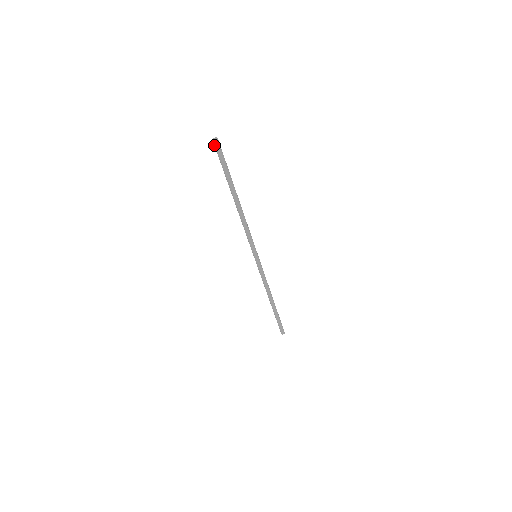
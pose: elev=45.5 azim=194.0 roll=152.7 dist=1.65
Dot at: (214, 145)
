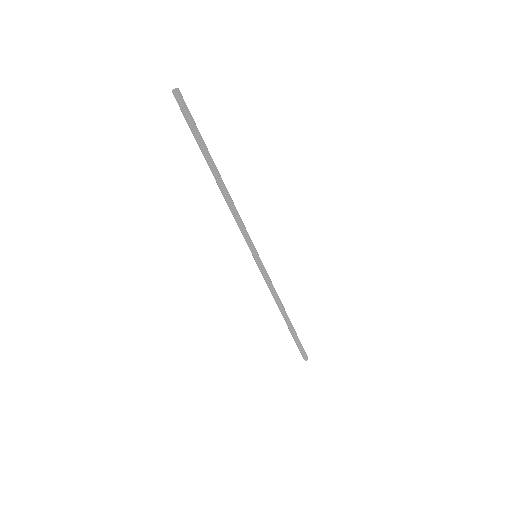
Dot at: (175, 98)
